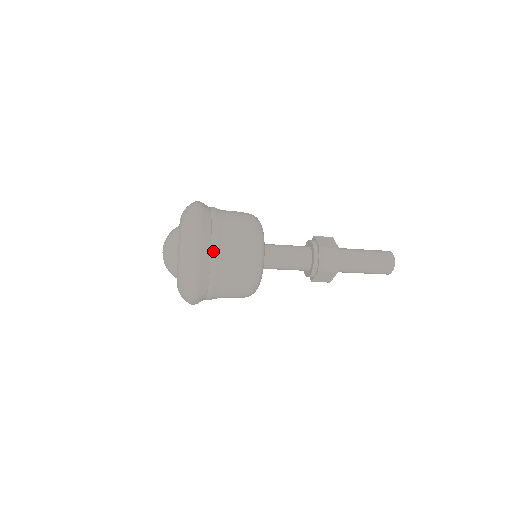
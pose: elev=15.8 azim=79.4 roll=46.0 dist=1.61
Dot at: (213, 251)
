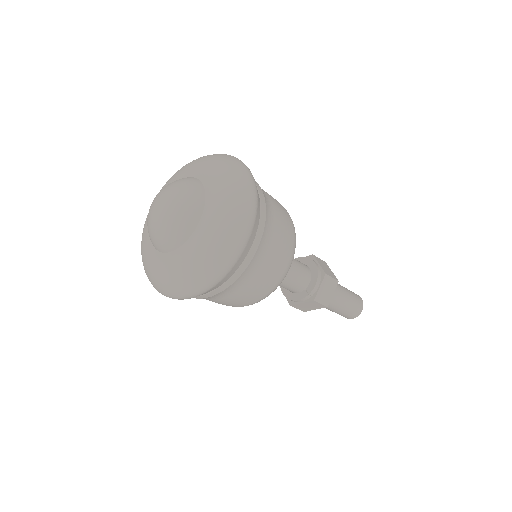
Dot at: (256, 244)
